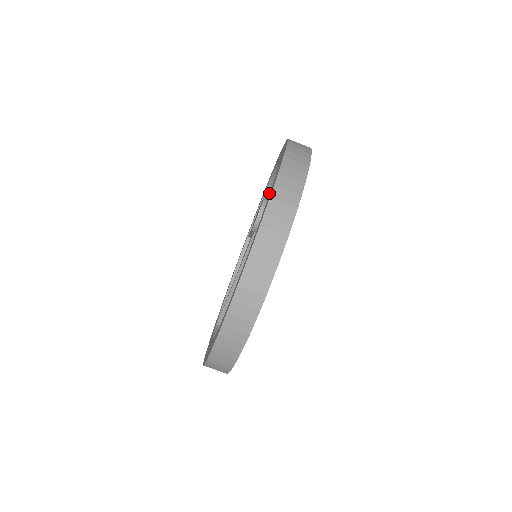
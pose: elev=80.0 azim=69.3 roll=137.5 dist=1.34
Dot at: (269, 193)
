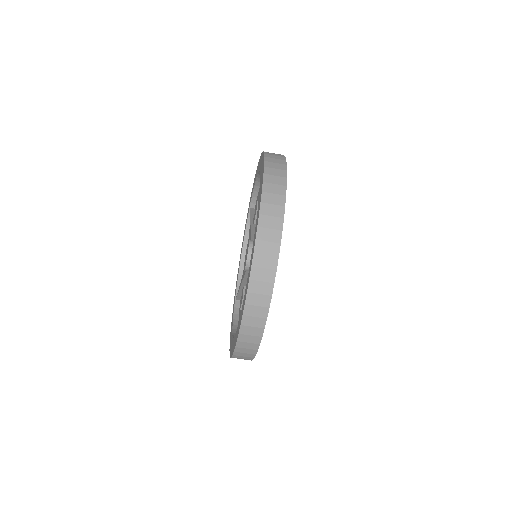
Dot at: occluded
